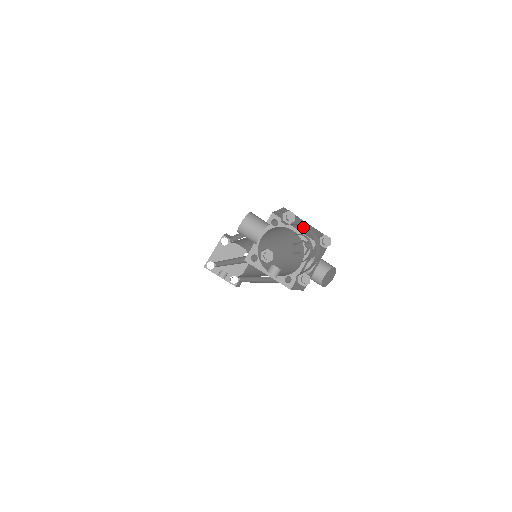
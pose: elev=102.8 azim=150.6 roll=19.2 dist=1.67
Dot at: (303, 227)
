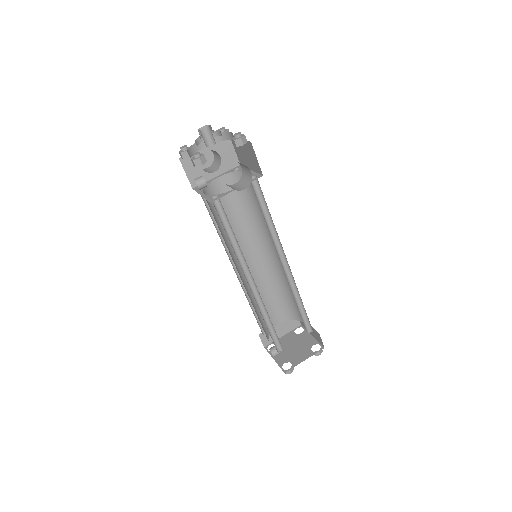
Dot at: occluded
